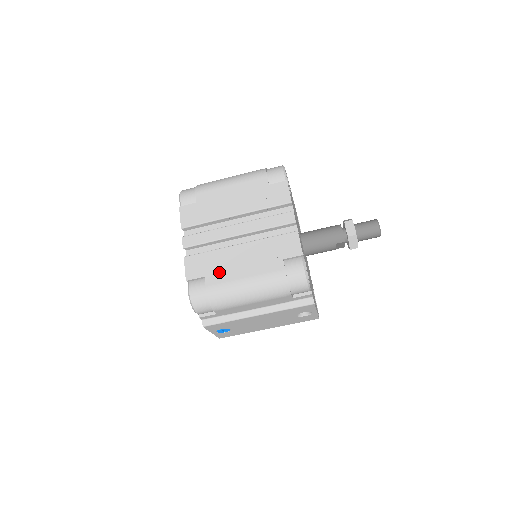
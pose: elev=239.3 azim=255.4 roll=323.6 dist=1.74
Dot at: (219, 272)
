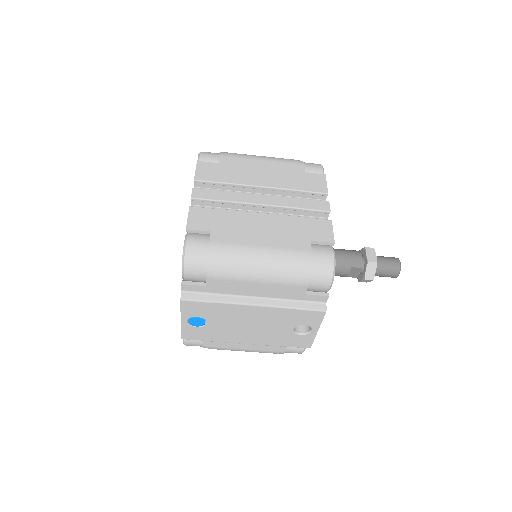
Dot at: (230, 232)
